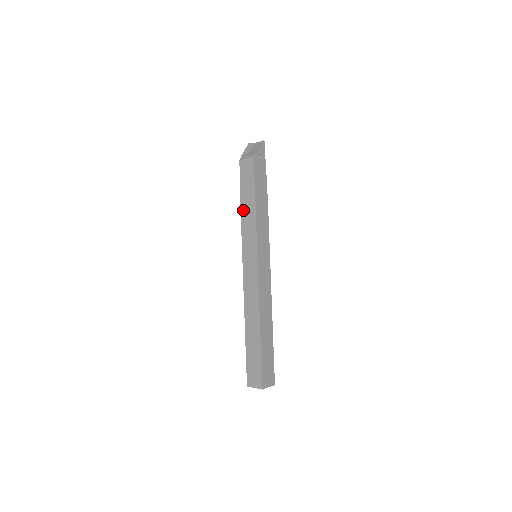
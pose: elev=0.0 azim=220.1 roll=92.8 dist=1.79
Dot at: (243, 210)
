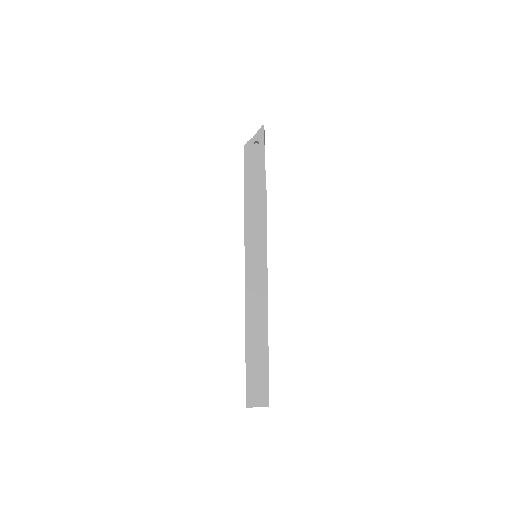
Dot at: occluded
